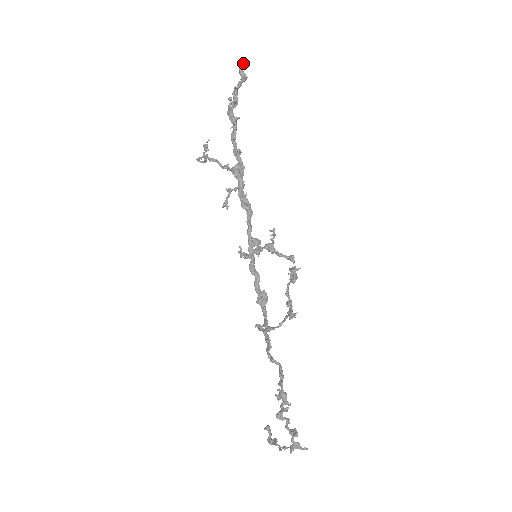
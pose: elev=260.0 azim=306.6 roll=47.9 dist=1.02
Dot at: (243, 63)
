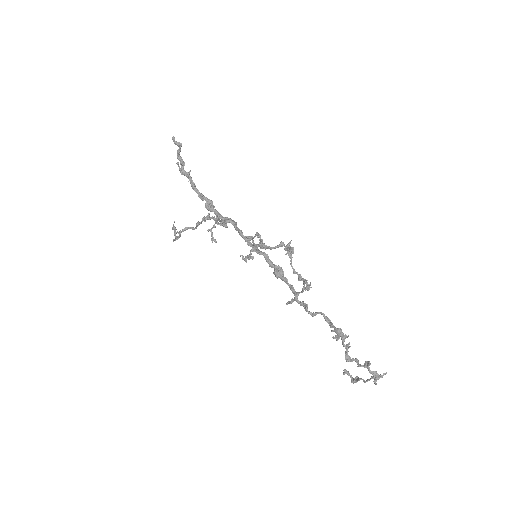
Dot at: (174, 137)
